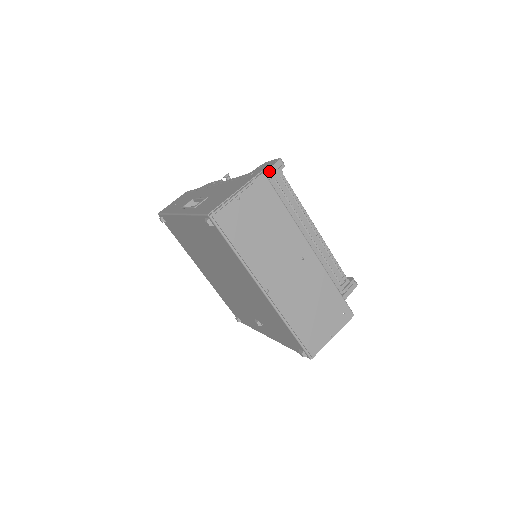
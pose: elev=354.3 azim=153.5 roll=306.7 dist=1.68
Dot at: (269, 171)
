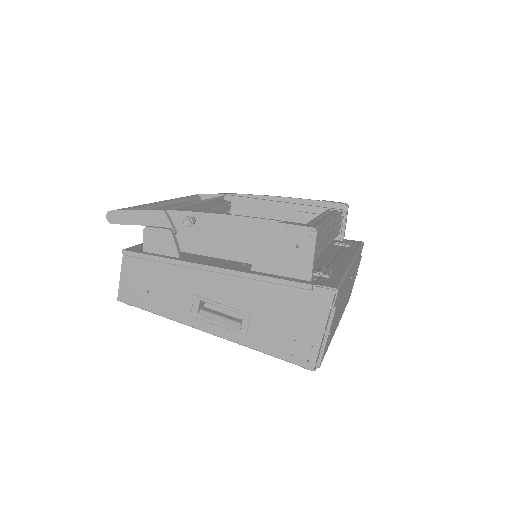
Dot at: (314, 257)
